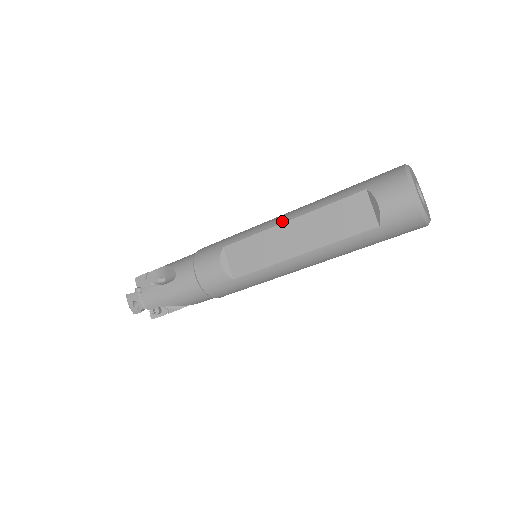
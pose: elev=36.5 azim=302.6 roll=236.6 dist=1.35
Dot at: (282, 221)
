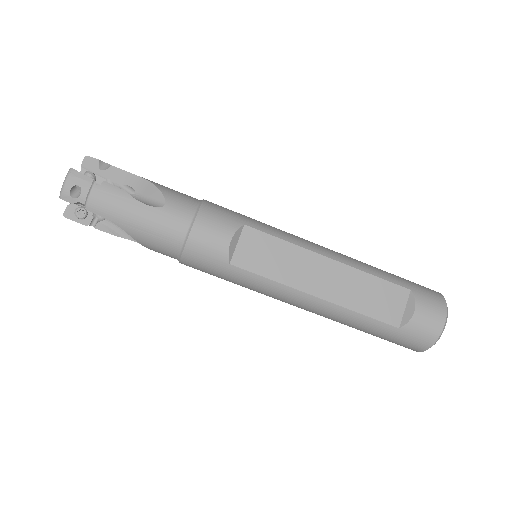
Dot at: (322, 252)
